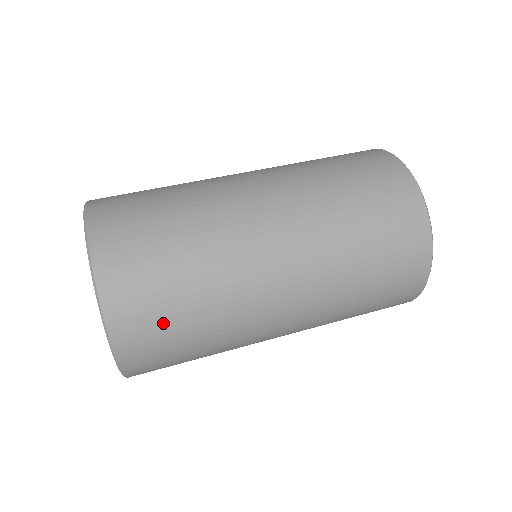
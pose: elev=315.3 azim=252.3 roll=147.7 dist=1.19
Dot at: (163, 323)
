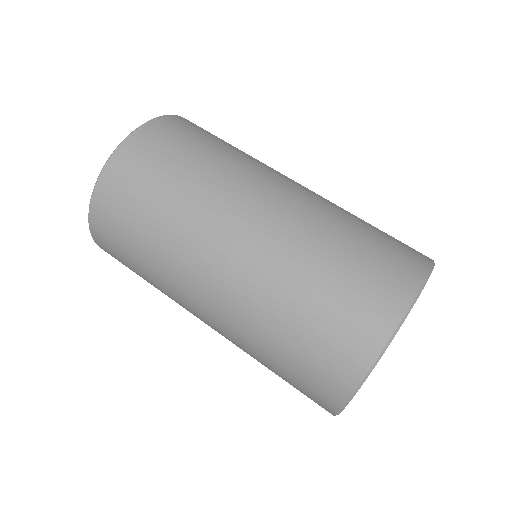
Dot at: (122, 257)
